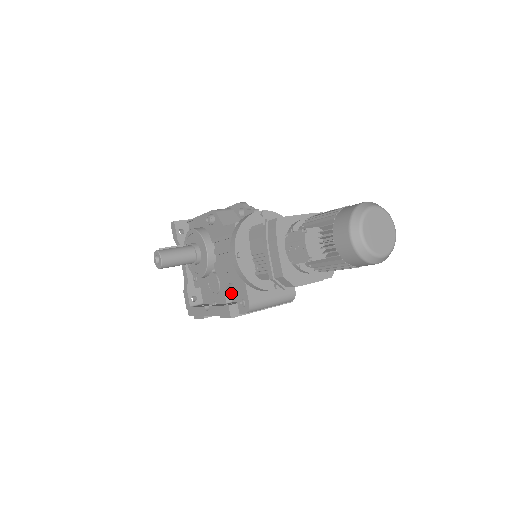
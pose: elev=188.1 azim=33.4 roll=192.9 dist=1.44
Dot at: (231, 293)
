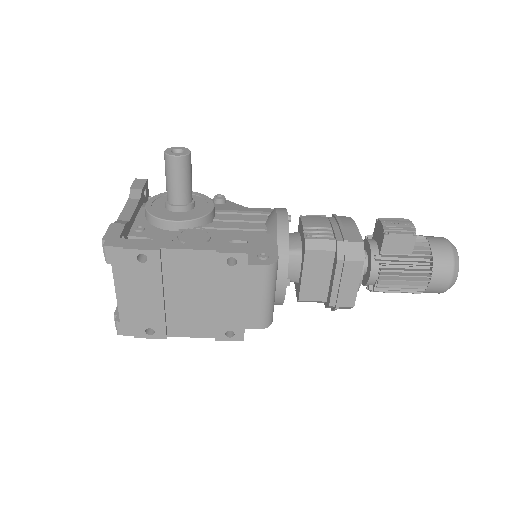
Dot at: occluded
